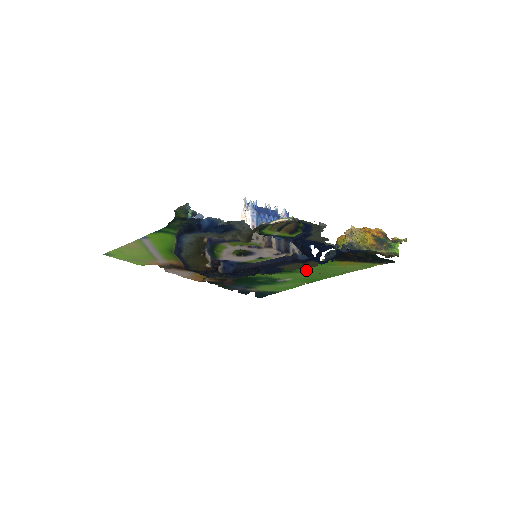
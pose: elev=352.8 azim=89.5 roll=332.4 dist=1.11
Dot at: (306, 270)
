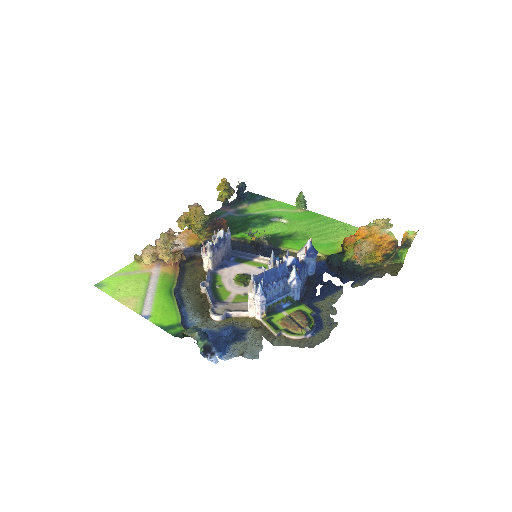
Dot at: (305, 236)
